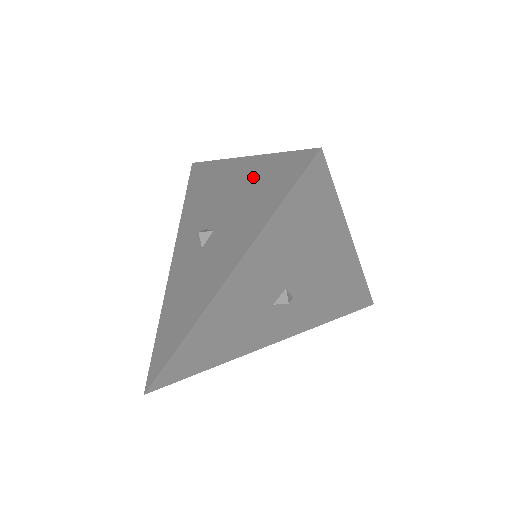
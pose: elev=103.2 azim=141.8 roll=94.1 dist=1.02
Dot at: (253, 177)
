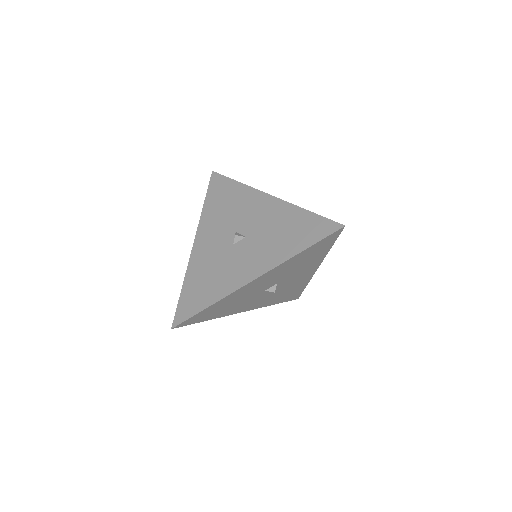
Dot at: (287, 217)
